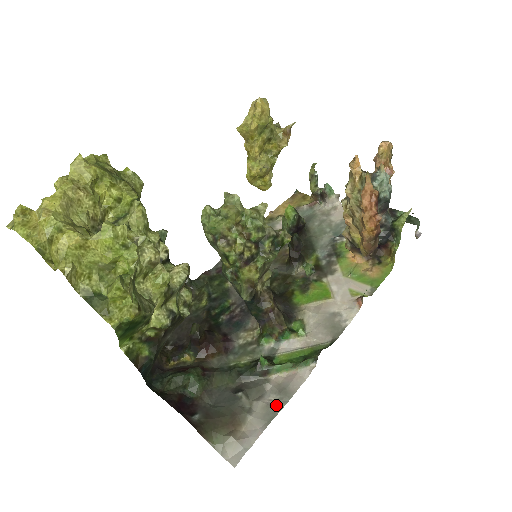
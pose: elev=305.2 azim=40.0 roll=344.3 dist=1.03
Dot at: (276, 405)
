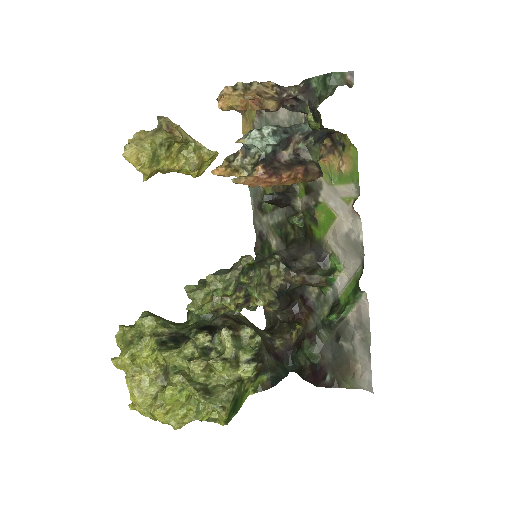
Dot at: (365, 338)
